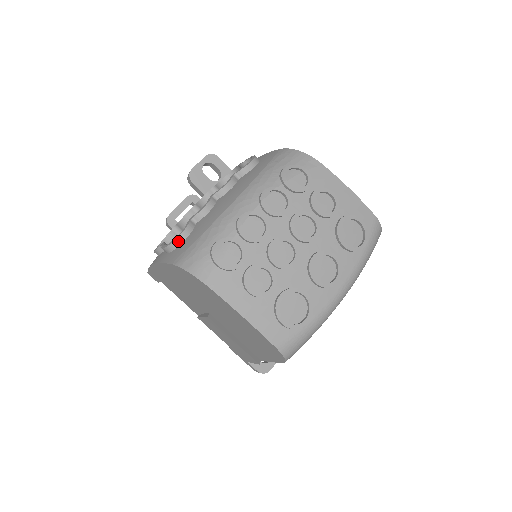
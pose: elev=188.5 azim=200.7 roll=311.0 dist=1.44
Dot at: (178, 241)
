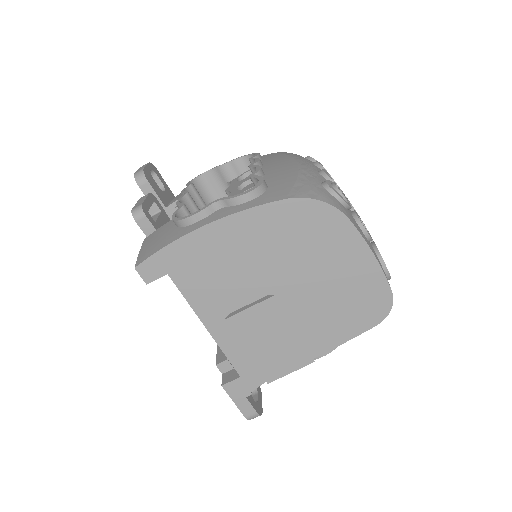
Dot at: (263, 187)
